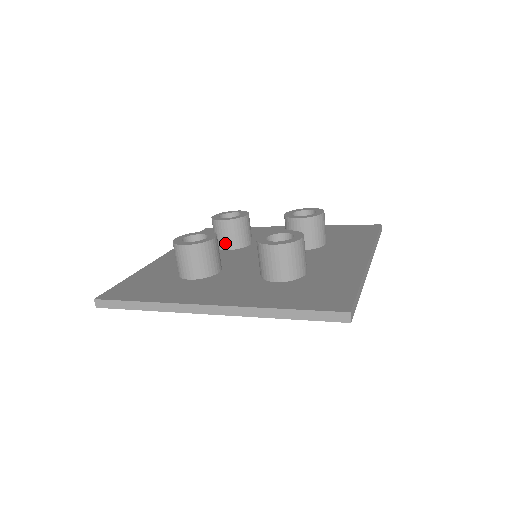
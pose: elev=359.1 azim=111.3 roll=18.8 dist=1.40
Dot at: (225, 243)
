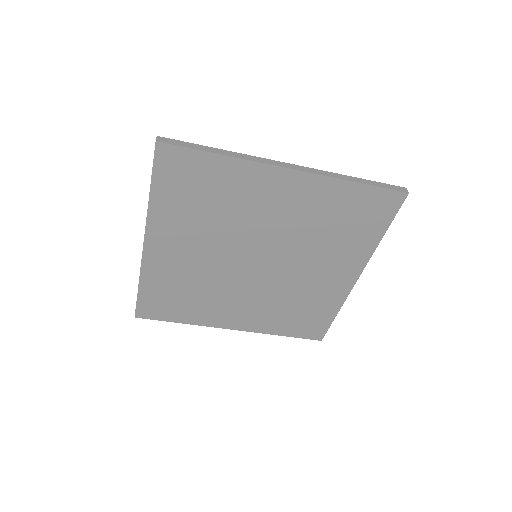
Dot at: occluded
